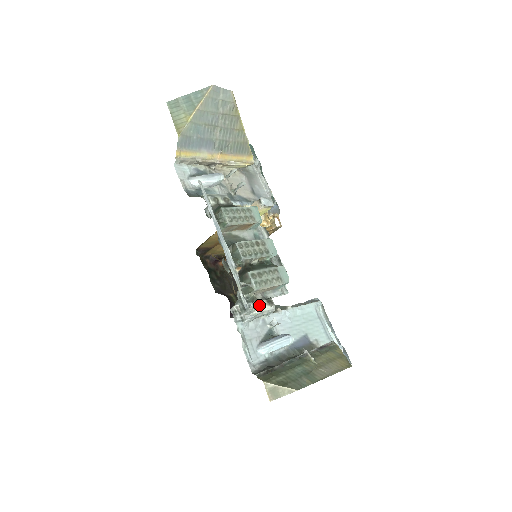
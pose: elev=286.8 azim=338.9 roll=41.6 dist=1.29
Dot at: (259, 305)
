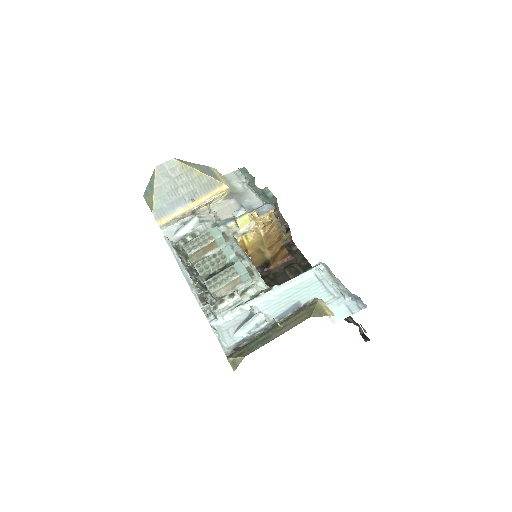
Dot at: (220, 302)
